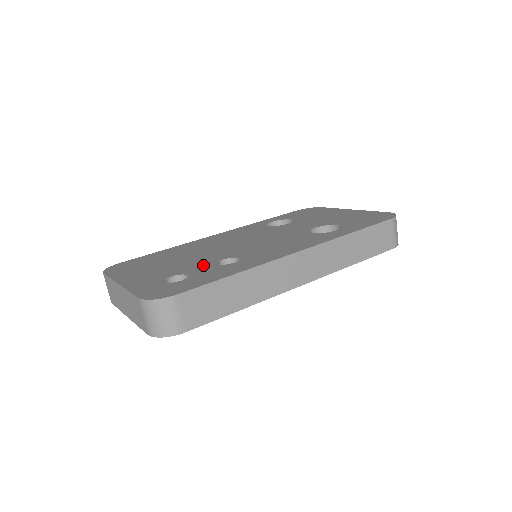
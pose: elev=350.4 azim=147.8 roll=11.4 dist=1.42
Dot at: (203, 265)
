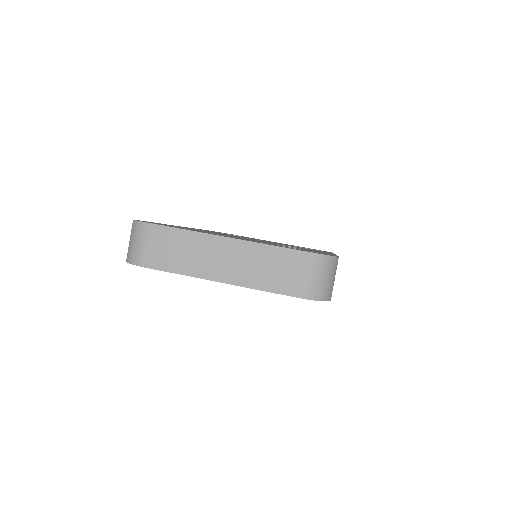
Dot at: (276, 244)
